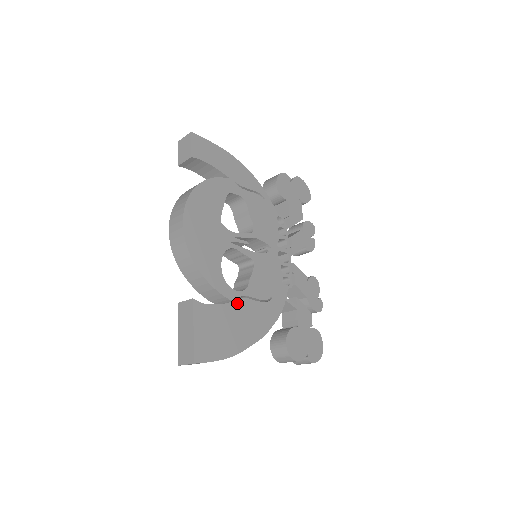
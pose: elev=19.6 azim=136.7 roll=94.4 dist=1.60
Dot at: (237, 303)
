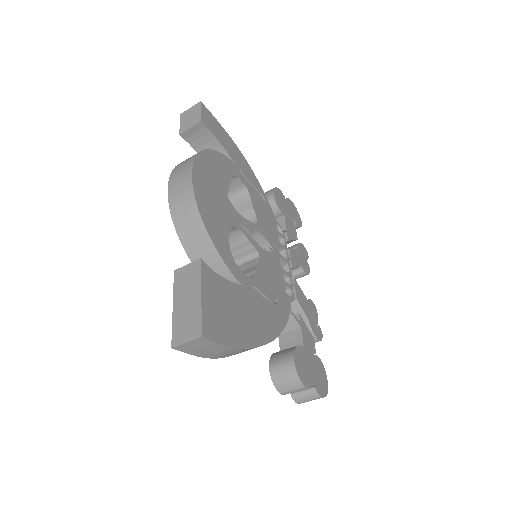
Dot at: (245, 289)
